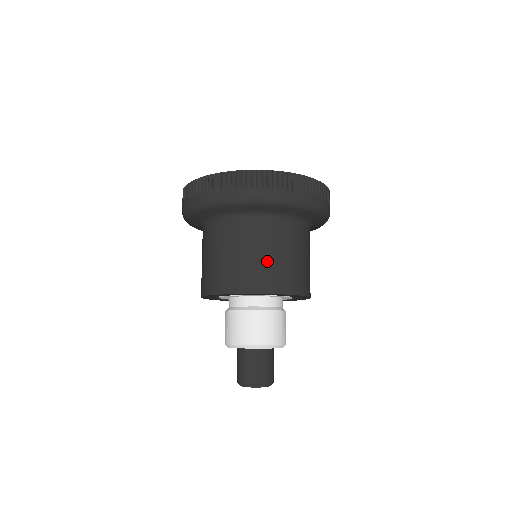
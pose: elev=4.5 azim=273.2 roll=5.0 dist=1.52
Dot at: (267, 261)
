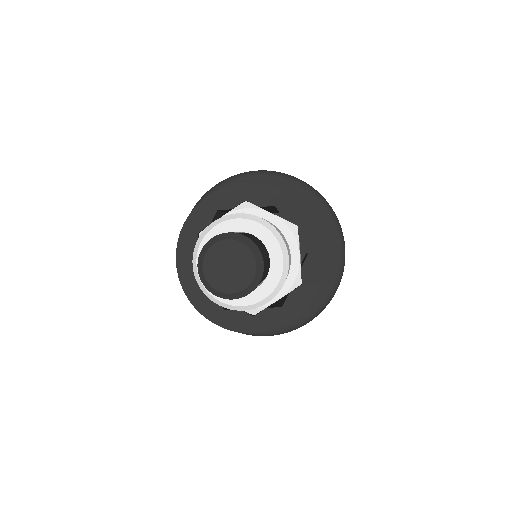
Dot at: occluded
